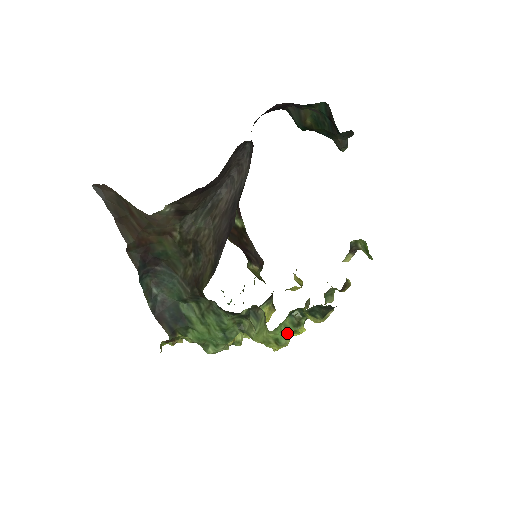
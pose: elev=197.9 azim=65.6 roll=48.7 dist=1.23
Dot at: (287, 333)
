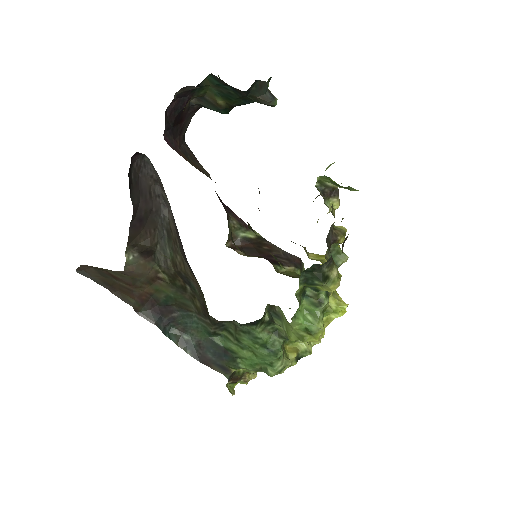
Dot at: (314, 317)
